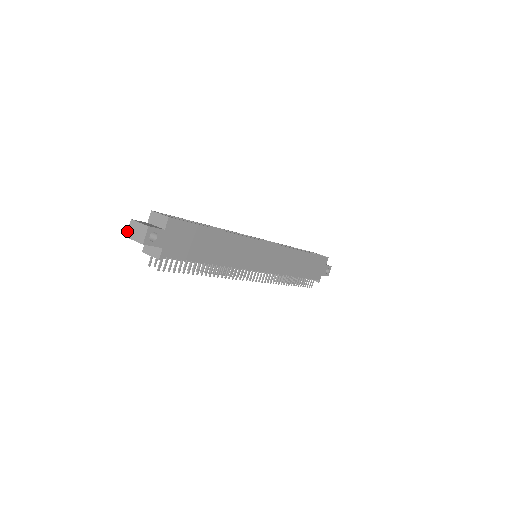
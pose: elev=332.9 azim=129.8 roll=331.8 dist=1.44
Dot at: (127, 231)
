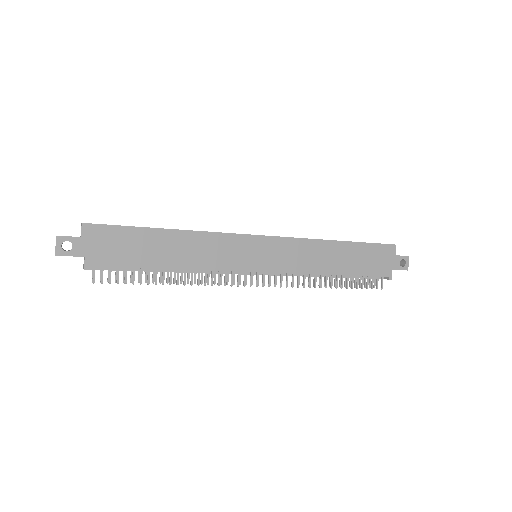
Dot at: occluded
